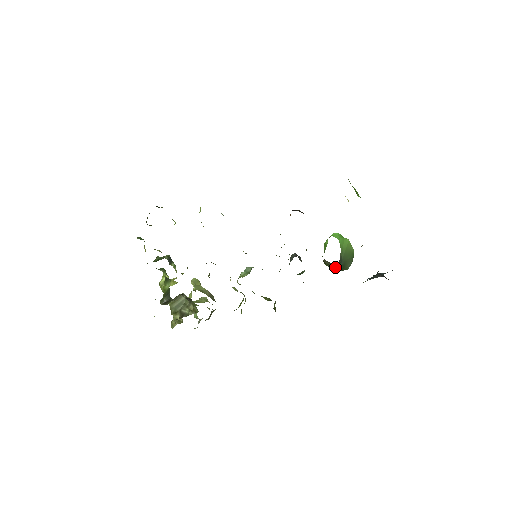
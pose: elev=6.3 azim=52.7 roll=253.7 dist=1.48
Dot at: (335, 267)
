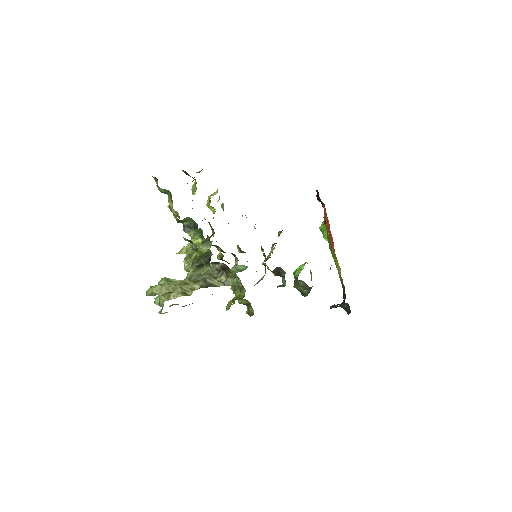
Dot at: (305, 290)
